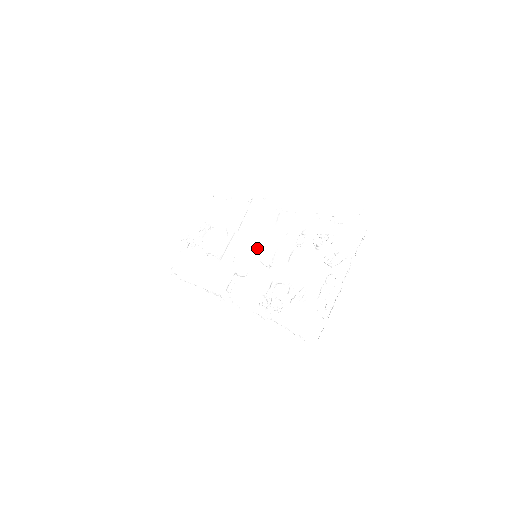
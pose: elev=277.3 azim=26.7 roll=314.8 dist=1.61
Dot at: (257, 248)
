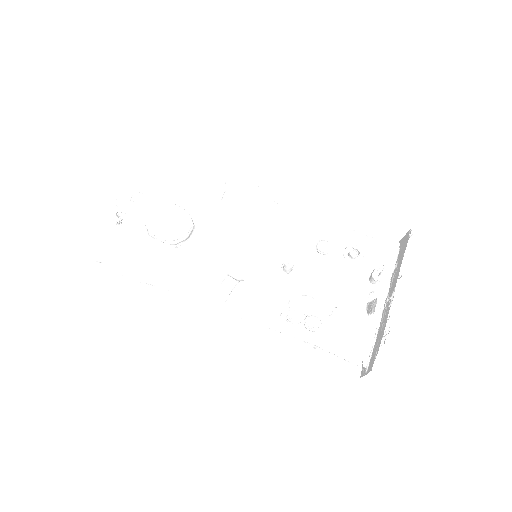
Dot at: (255, 246)
